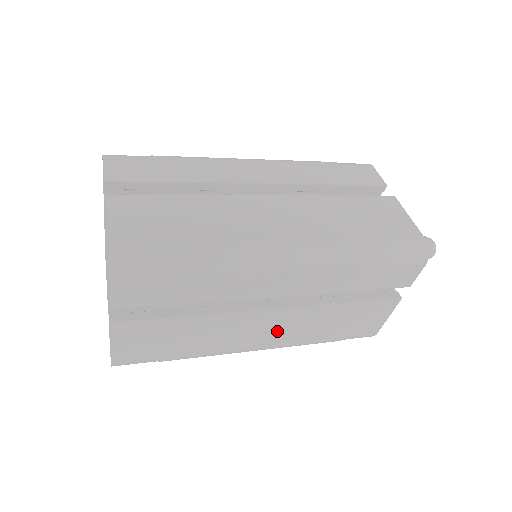
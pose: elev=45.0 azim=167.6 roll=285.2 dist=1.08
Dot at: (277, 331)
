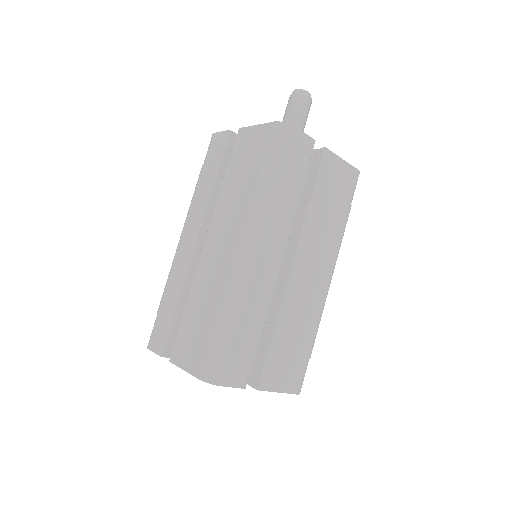
Dot at: (317, 262)
